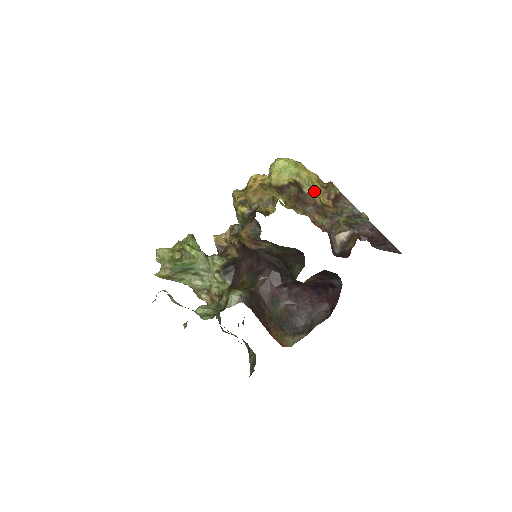
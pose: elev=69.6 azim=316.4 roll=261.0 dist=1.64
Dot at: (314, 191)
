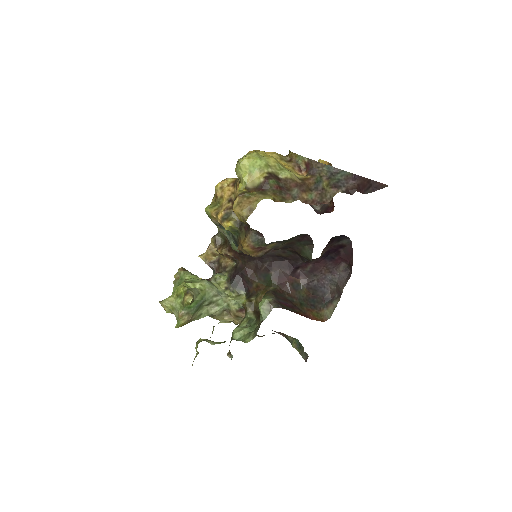
Dot at: (289, 172)
